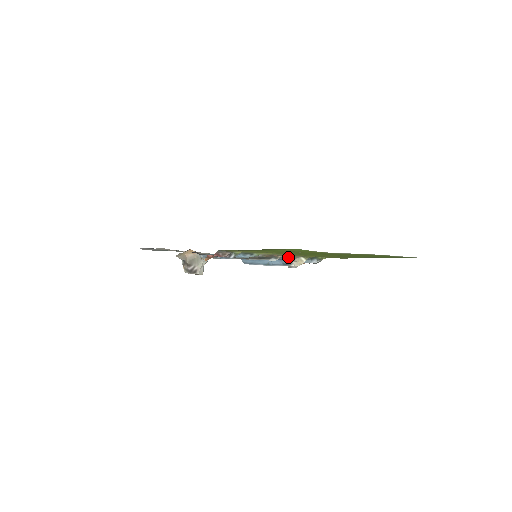
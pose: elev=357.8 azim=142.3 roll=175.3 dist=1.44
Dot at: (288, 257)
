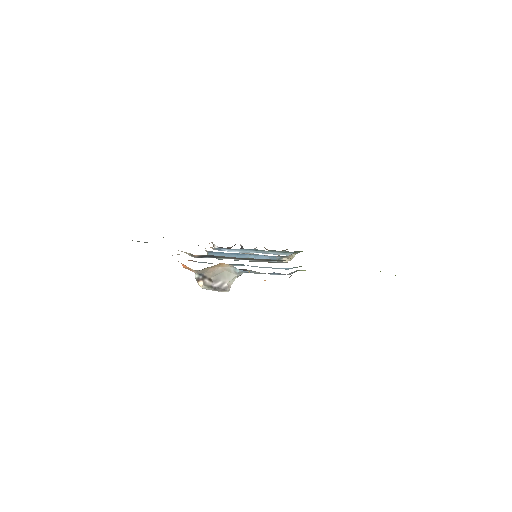
Dot at: occluded
